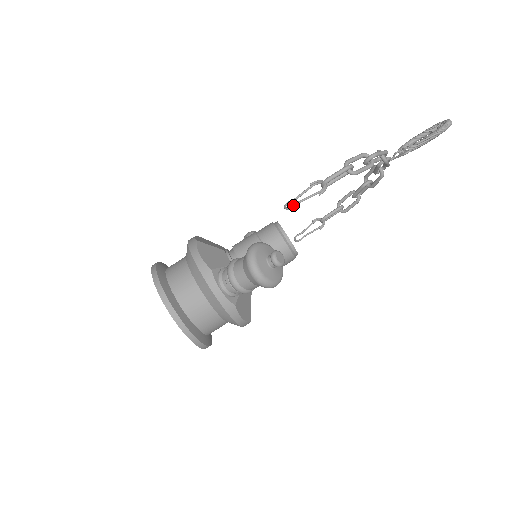
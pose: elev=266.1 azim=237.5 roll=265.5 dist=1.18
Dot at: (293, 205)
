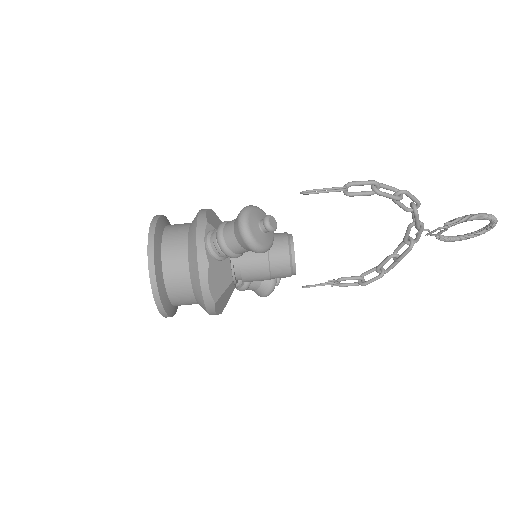
Dot at: occluded
